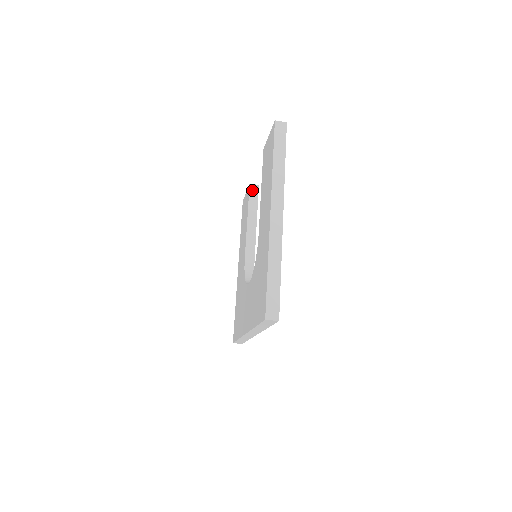
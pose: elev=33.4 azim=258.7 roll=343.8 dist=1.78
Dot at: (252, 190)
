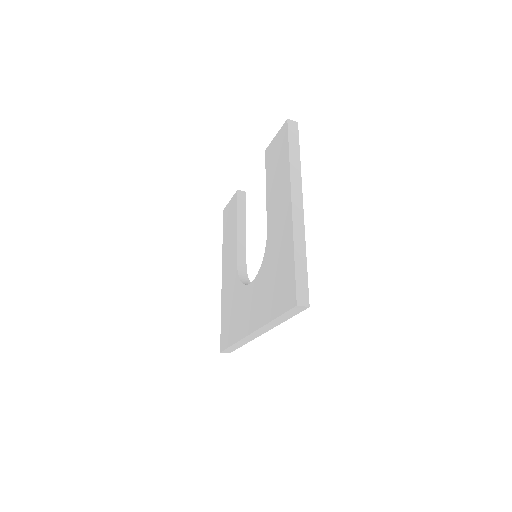
Dot at: (240, 196)
